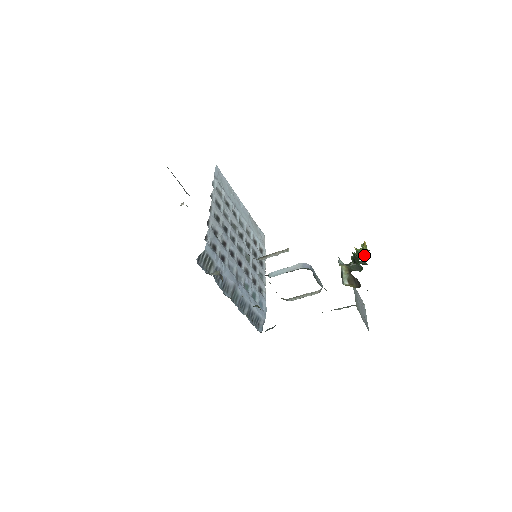
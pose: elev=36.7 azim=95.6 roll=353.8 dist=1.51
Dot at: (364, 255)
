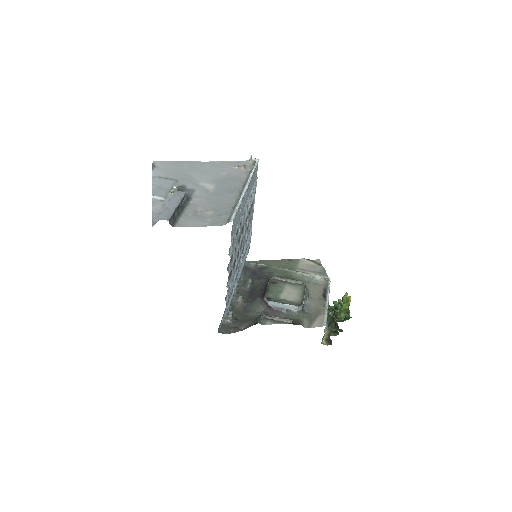
Dot at: (345, 315)
